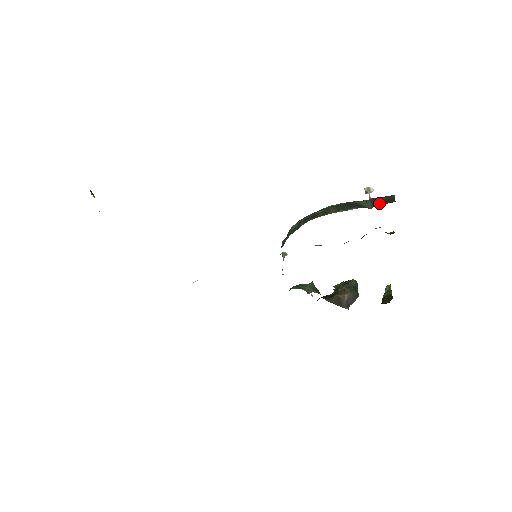
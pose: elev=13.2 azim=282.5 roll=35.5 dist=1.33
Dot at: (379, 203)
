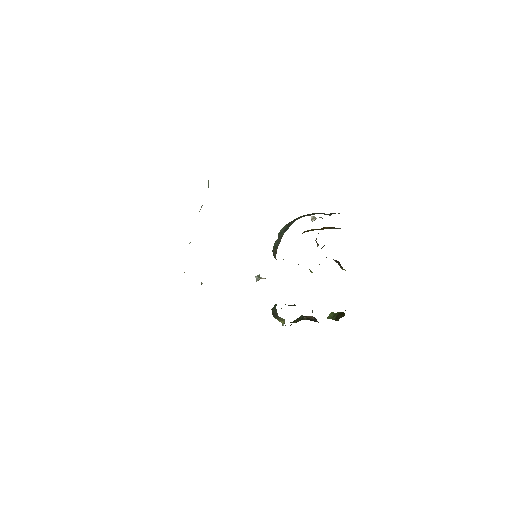
Dot at: (333, 213)
